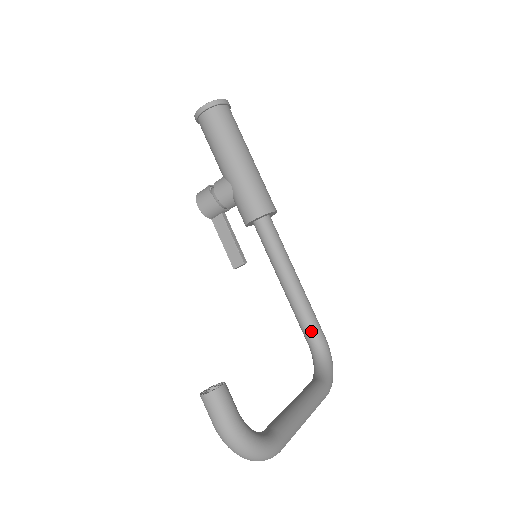
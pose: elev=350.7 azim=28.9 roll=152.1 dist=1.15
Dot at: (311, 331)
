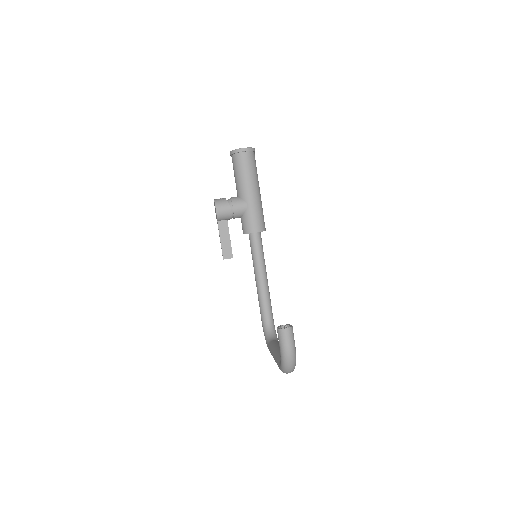
Dot at: (269, 311)
